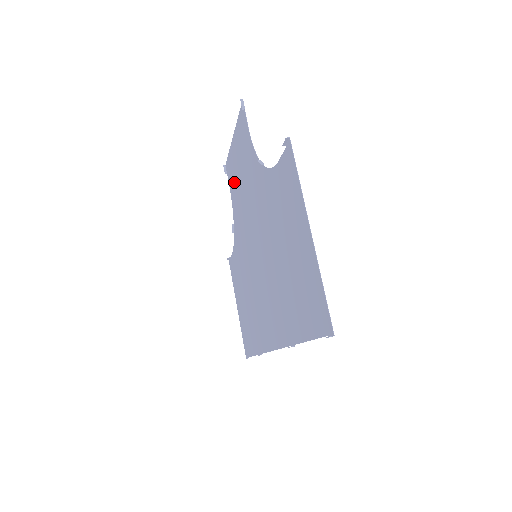
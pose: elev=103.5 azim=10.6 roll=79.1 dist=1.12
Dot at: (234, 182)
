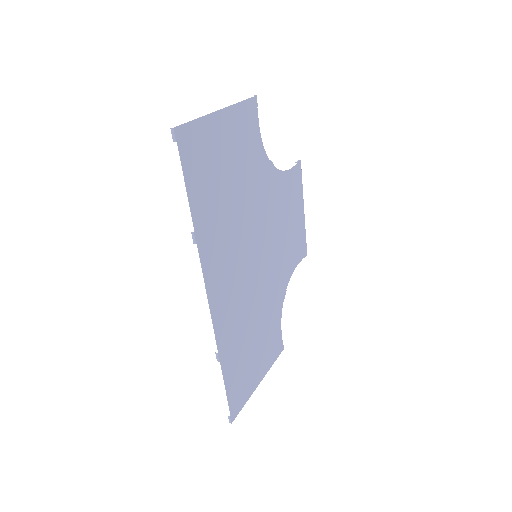
Dot at: (294, 245)
